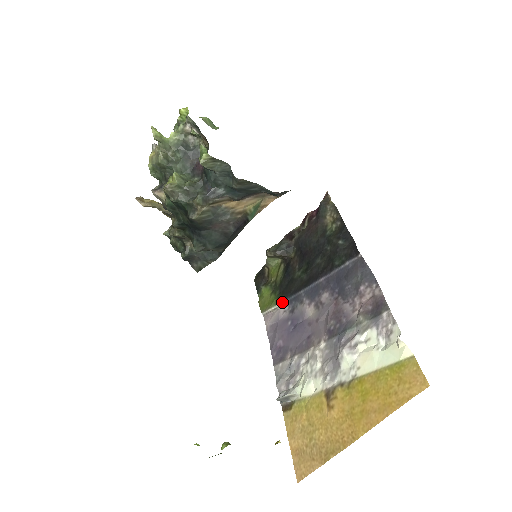
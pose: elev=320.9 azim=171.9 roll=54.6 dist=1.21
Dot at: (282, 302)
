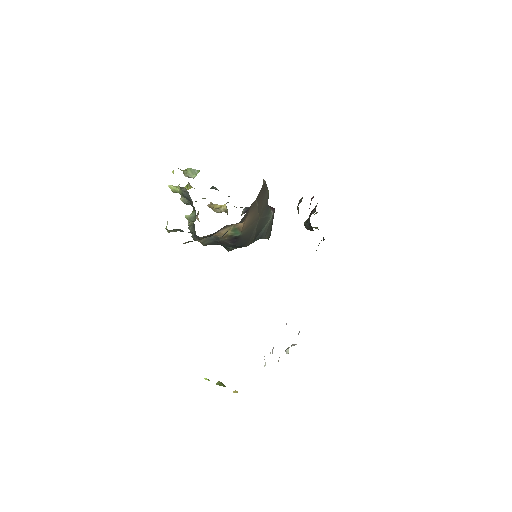
Dot at: occluded
